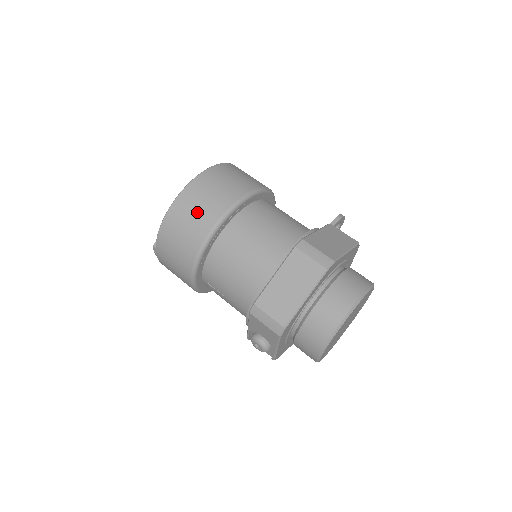
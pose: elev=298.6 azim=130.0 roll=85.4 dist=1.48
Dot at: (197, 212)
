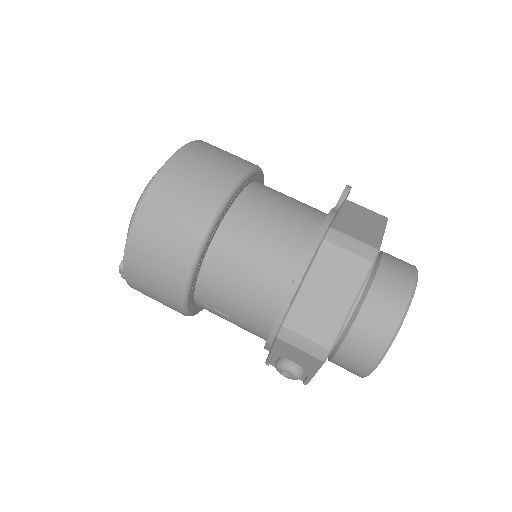
Dot at: (177, 213)
